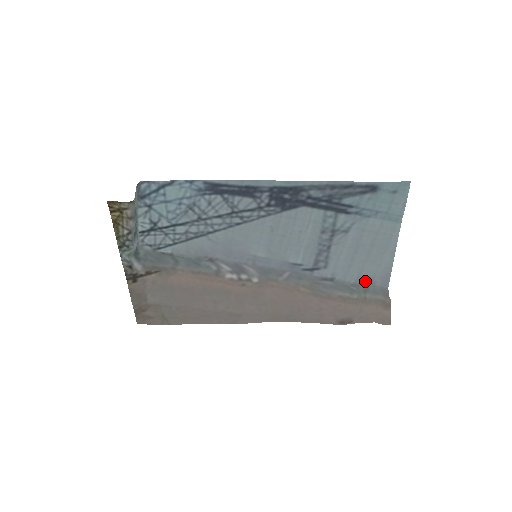
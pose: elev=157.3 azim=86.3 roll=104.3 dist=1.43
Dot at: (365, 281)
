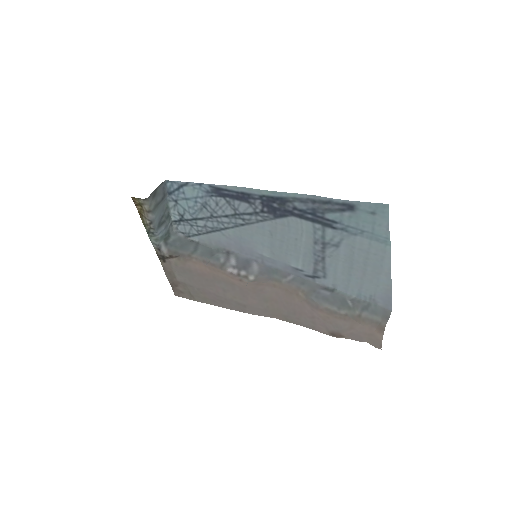
Dot at: (367, 298)
